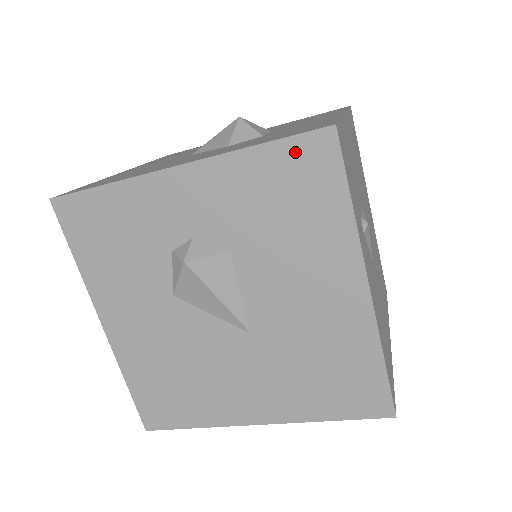
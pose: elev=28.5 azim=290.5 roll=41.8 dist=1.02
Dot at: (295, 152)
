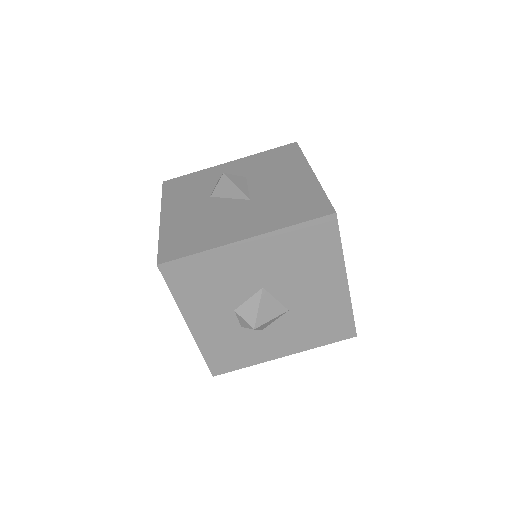
Dot at: (280, 149)
